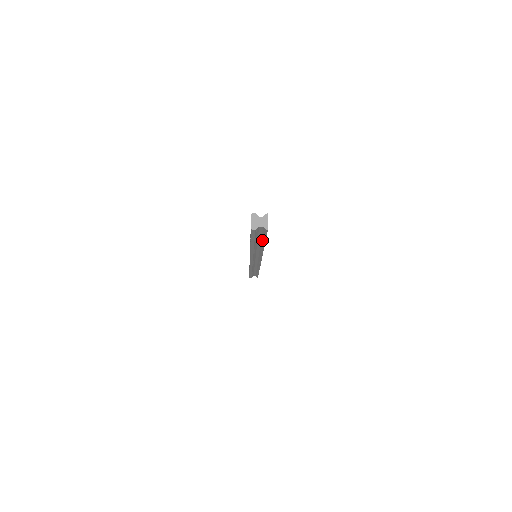
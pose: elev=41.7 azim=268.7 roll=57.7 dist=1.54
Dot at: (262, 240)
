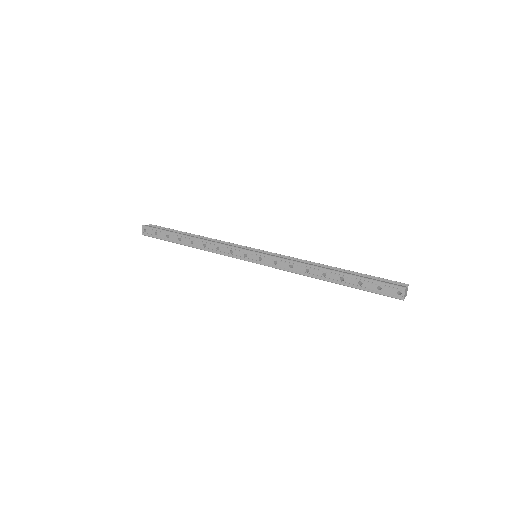
Dot at: occluded
